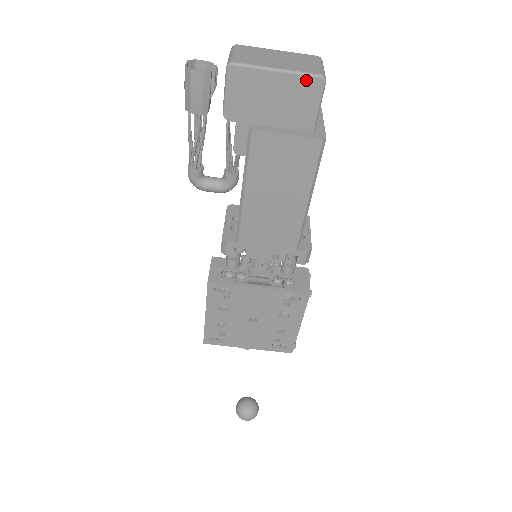
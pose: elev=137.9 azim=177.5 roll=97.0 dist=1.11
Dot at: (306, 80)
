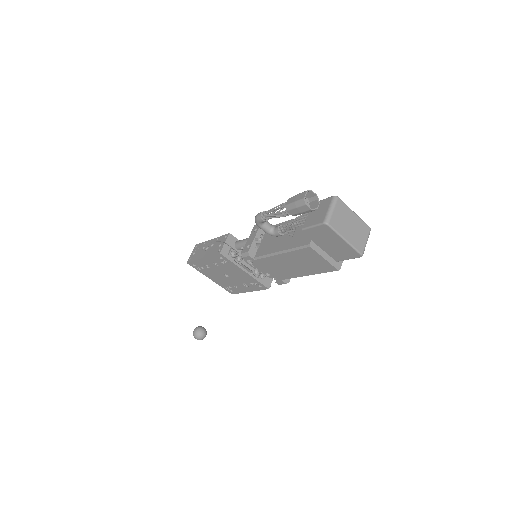
Dot at: (354, 251)
